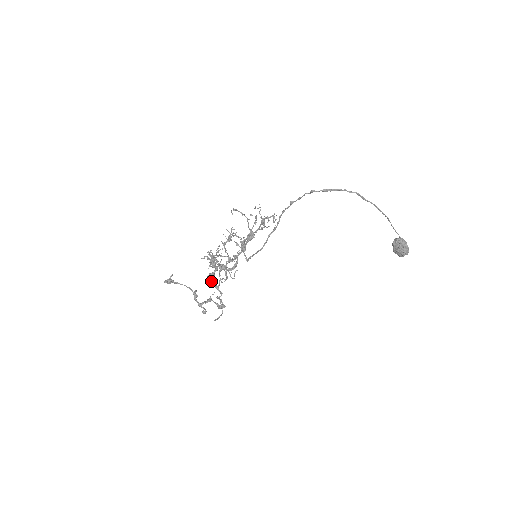
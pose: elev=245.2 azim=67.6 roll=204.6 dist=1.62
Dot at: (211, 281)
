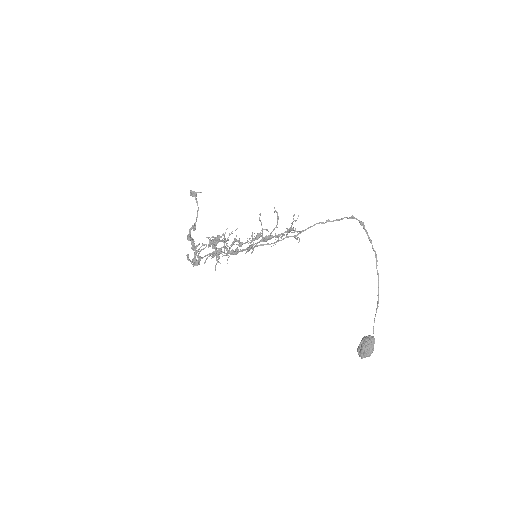
Dot at: (199, 253)
